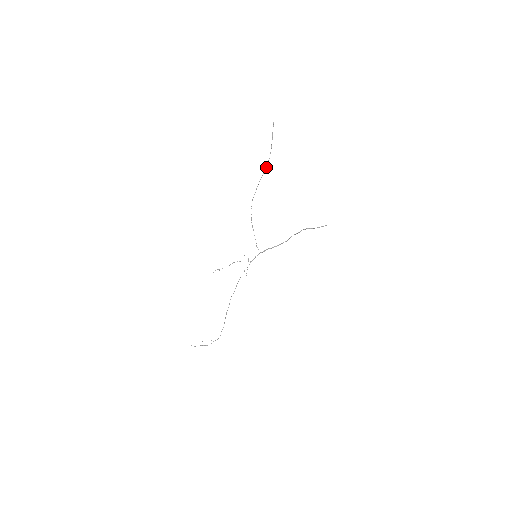
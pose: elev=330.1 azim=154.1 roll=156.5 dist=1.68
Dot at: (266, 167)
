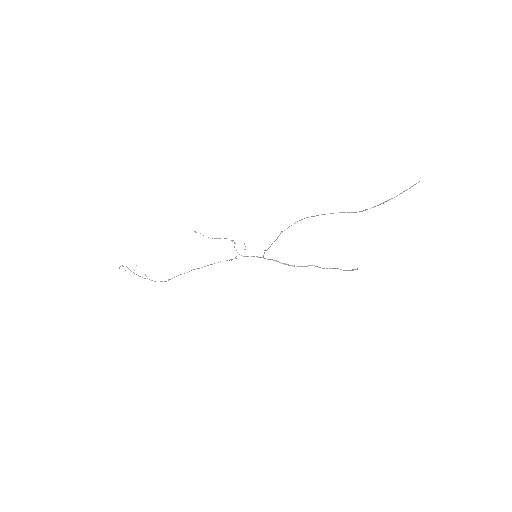
Dot at: (355, 212)
